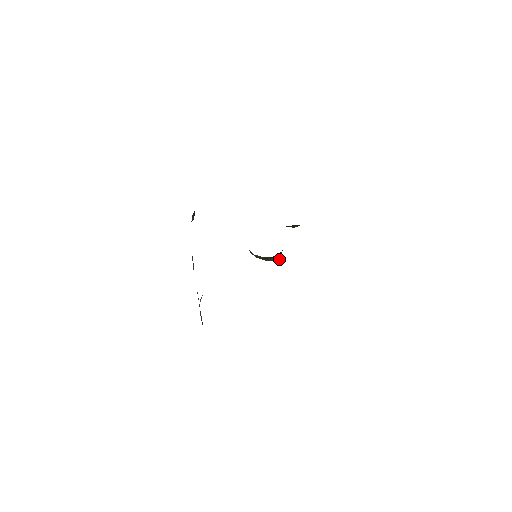
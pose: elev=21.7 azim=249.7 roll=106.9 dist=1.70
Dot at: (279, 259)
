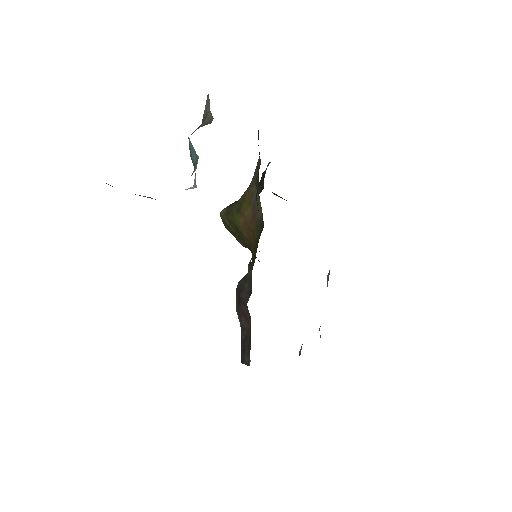
Dot at: occluded
